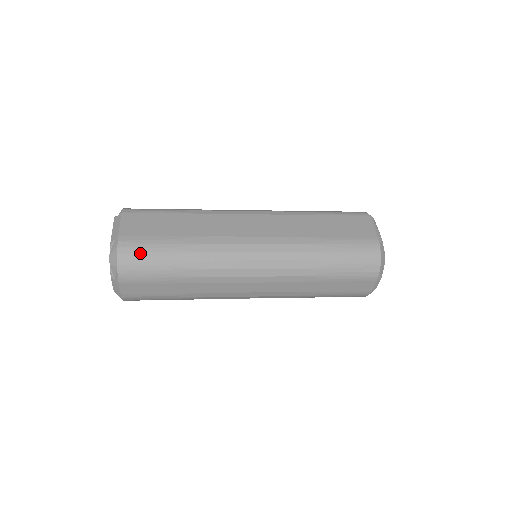
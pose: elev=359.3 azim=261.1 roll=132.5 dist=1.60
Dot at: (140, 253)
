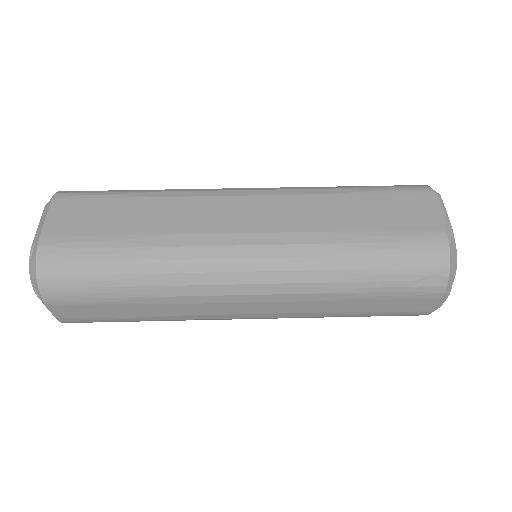
Dot at: (69, 263)
